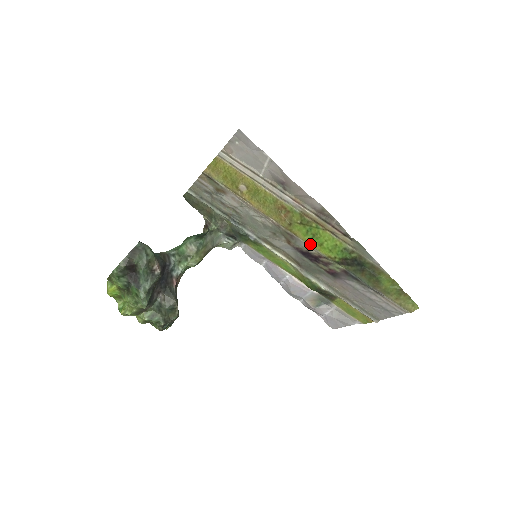
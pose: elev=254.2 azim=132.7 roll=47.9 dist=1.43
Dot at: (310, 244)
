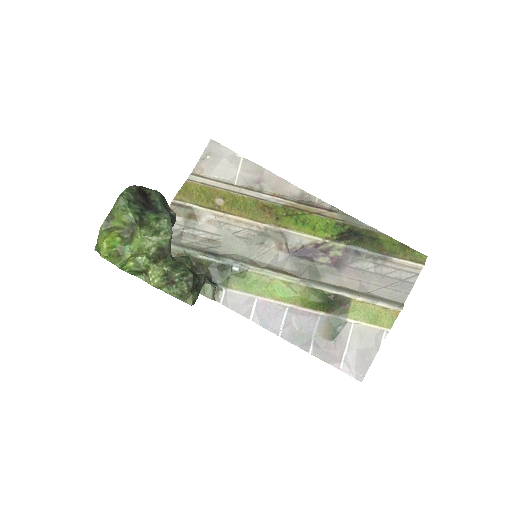
Dot at: (303, 232)
